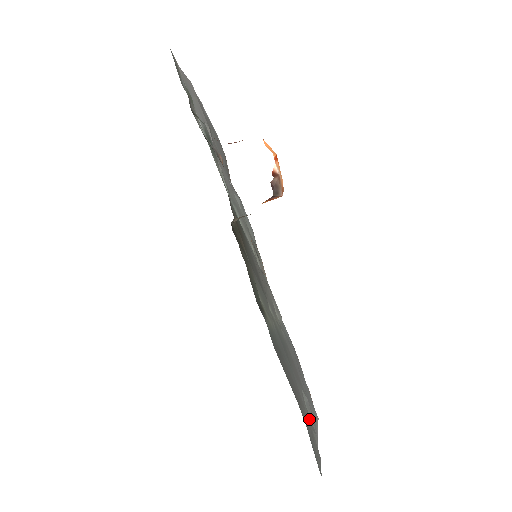
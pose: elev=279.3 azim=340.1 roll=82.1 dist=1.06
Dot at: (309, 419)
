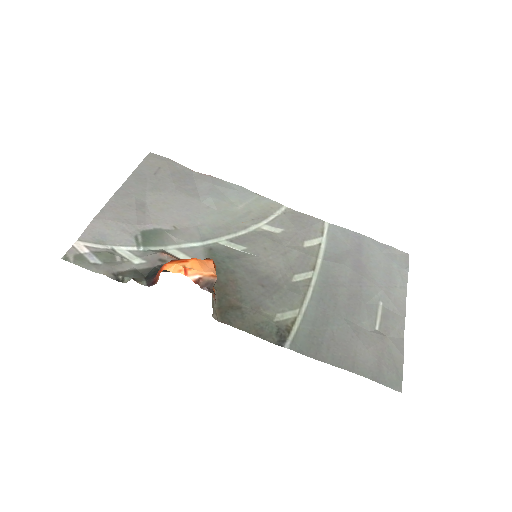
Dot at: (384, 324)
